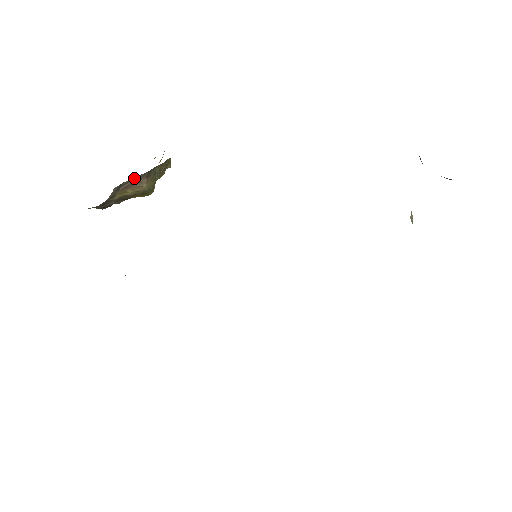
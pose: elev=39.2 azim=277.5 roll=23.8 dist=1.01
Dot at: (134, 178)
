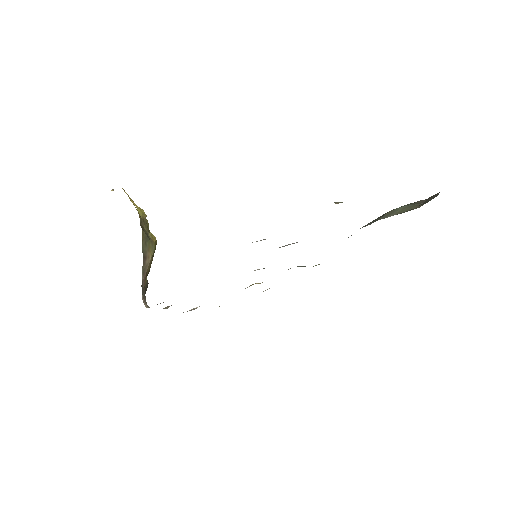
Dot at: (142, 273)
